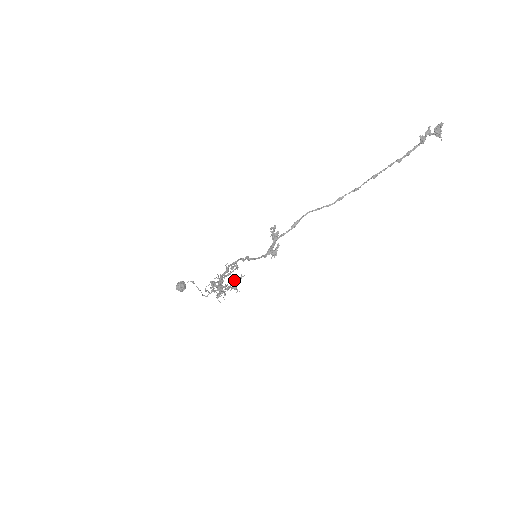
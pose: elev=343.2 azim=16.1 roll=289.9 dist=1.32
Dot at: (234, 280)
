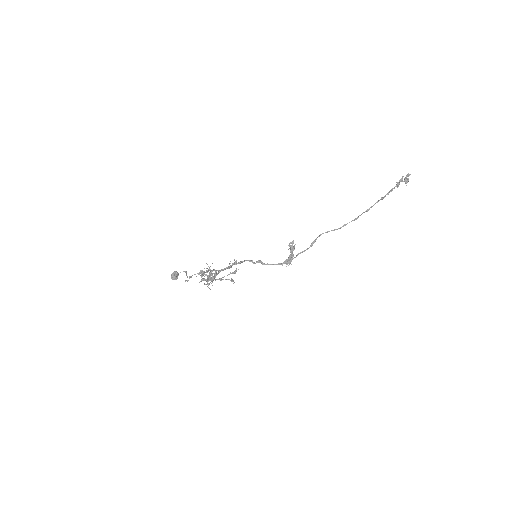
Dot at: (230, 273)
